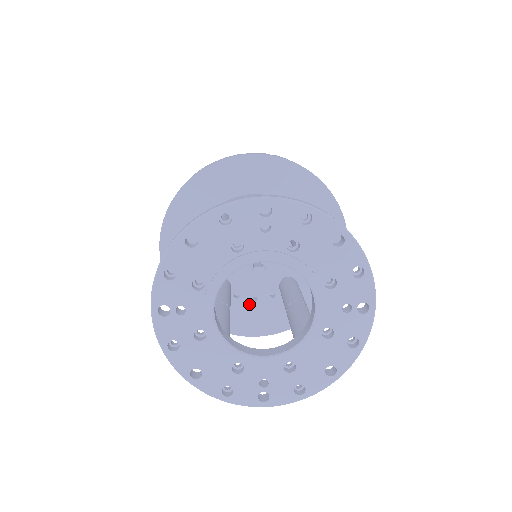
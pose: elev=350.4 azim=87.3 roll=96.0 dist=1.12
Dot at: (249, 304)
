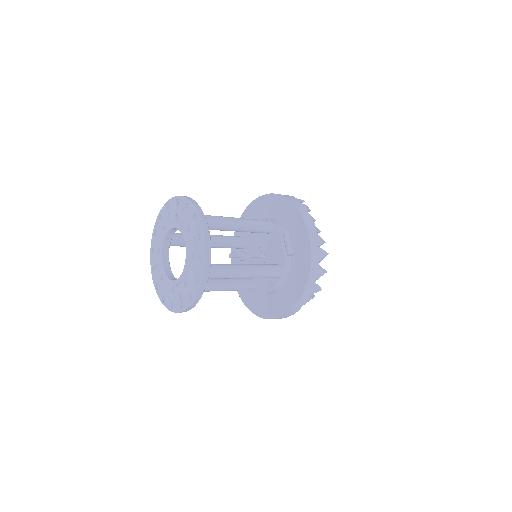
Dot at: (265, 291)
